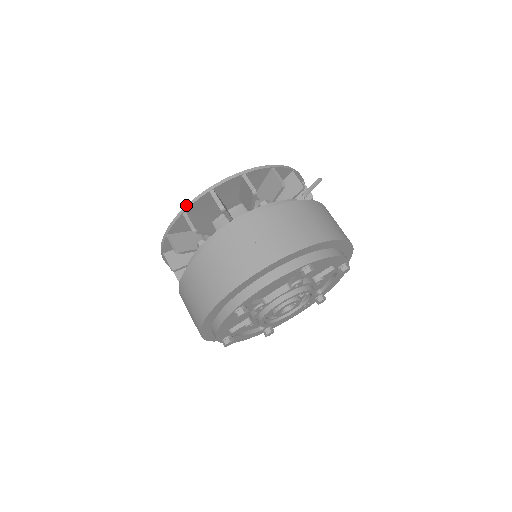
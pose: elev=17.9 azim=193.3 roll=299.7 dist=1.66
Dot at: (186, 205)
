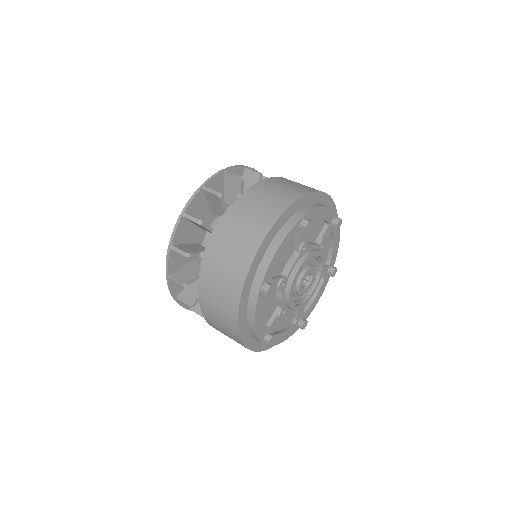
Dot at: (227, 167)
